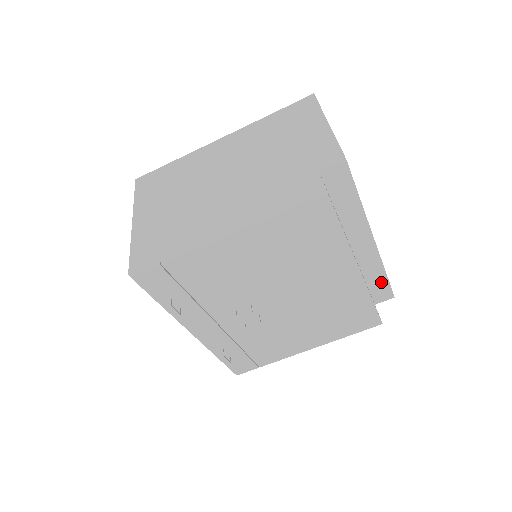
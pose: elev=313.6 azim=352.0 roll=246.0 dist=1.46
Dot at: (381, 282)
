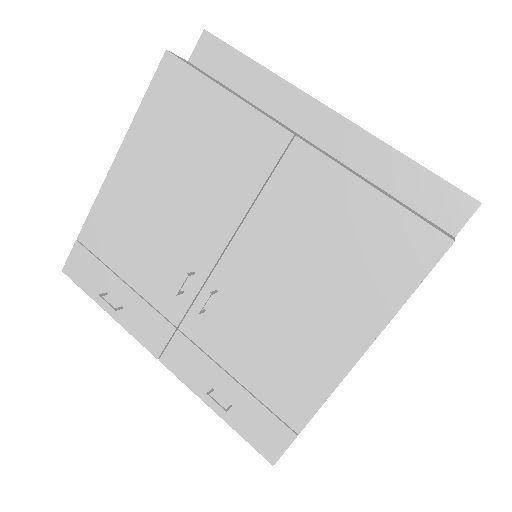
Dot at: (416, 180)
